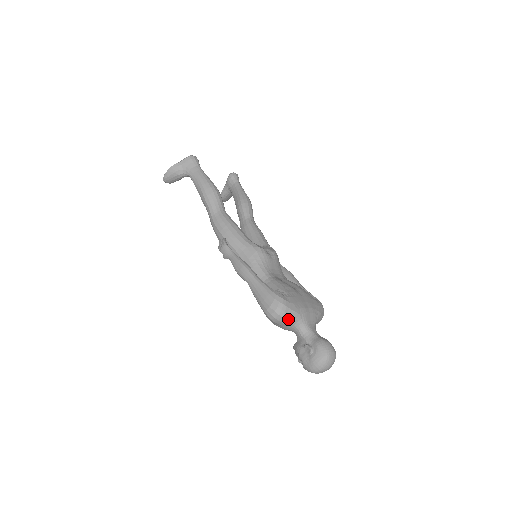
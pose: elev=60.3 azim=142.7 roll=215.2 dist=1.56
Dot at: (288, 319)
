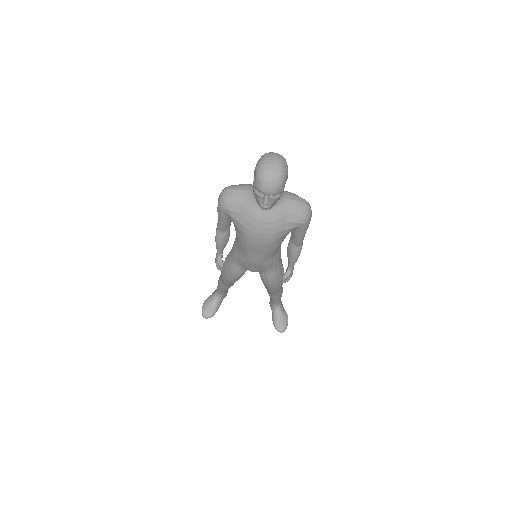
Dot at: (236, 189)
